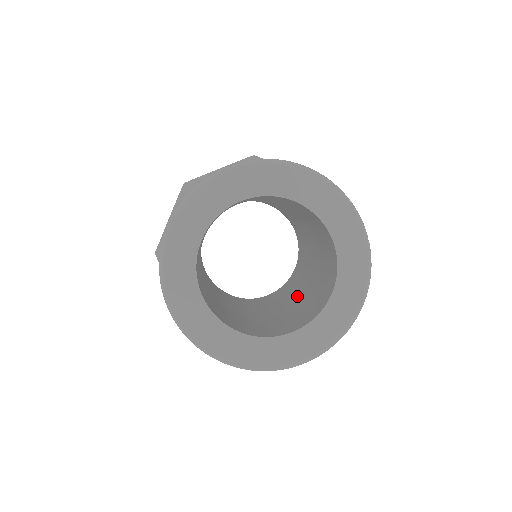
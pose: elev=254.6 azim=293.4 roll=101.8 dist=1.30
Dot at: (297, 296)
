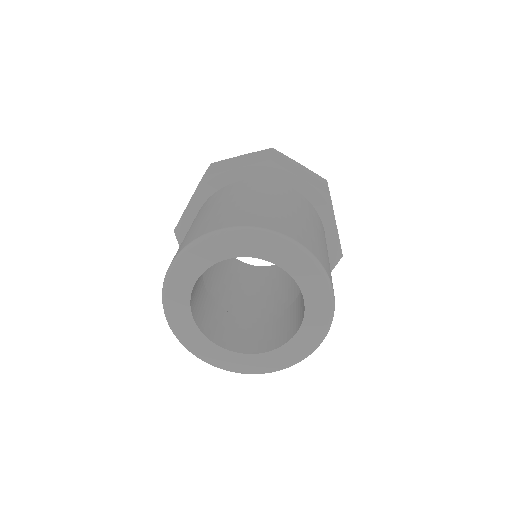
Dot at: (286, 292)
